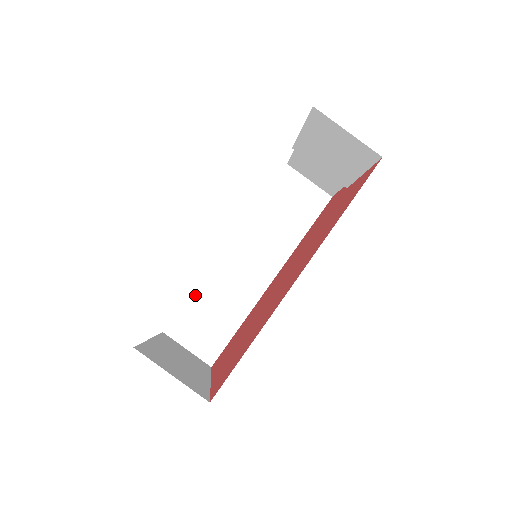
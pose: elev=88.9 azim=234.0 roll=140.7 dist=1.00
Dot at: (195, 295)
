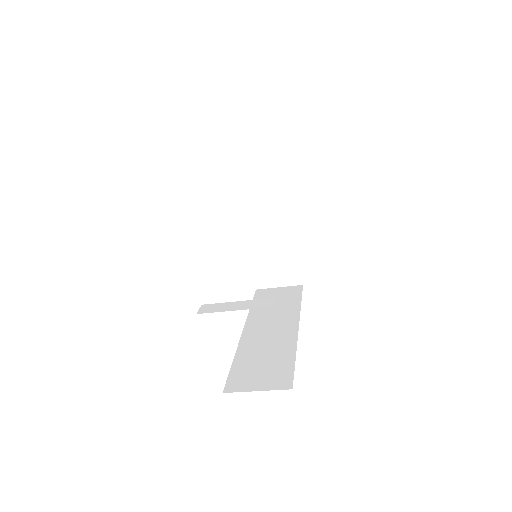
Dot at: occluded
